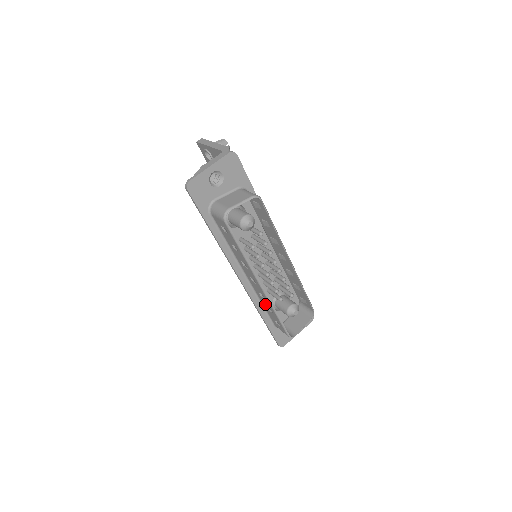
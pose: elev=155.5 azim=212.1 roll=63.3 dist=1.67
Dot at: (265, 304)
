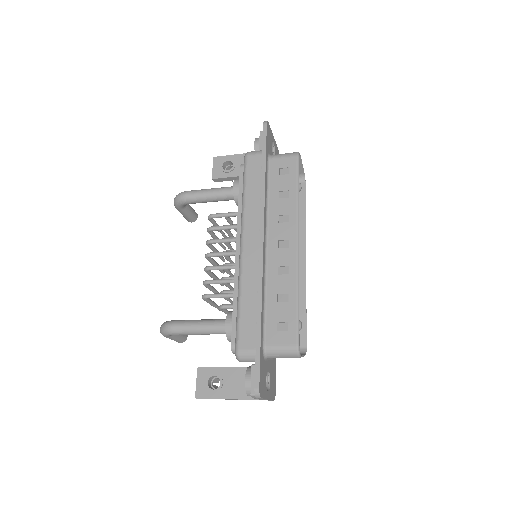
Dot at: (277, 290)
